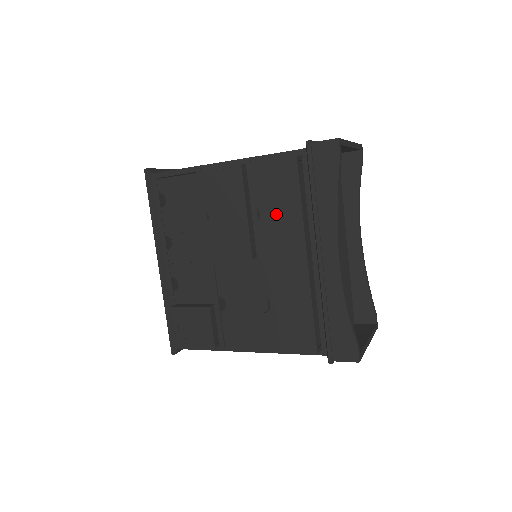
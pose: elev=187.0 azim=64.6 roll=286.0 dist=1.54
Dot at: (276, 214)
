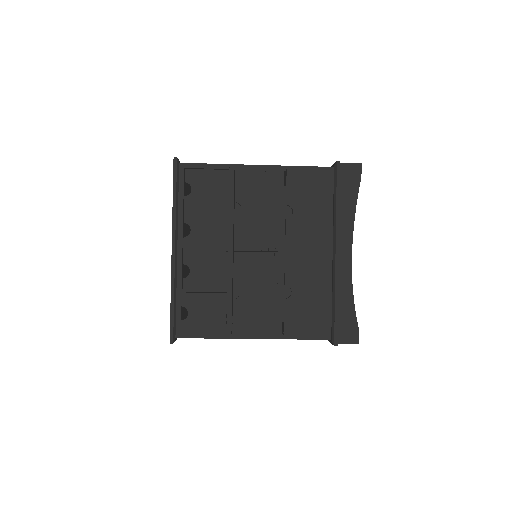
Dot at: (308, 214)
